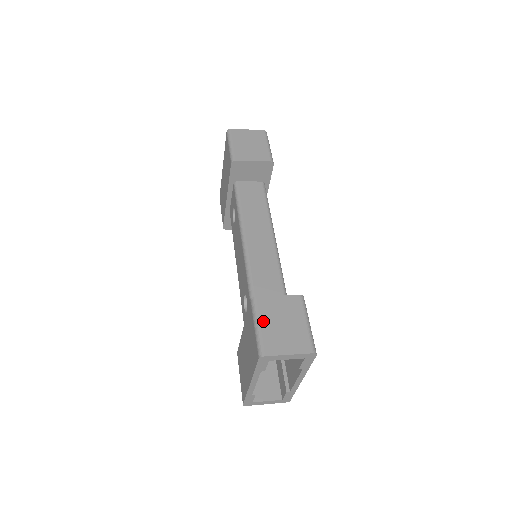
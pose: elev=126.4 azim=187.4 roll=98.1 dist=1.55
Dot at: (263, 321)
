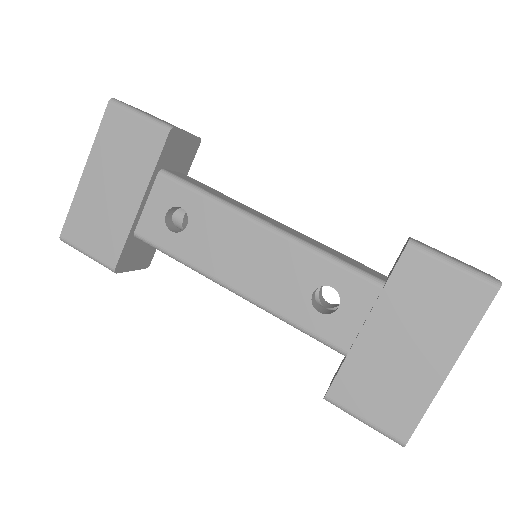
Dot at: occluded
